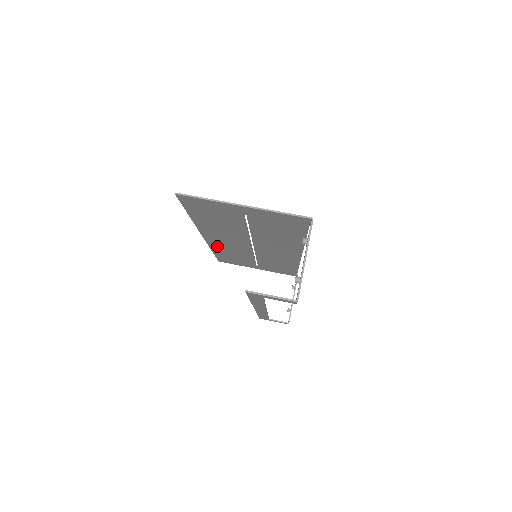
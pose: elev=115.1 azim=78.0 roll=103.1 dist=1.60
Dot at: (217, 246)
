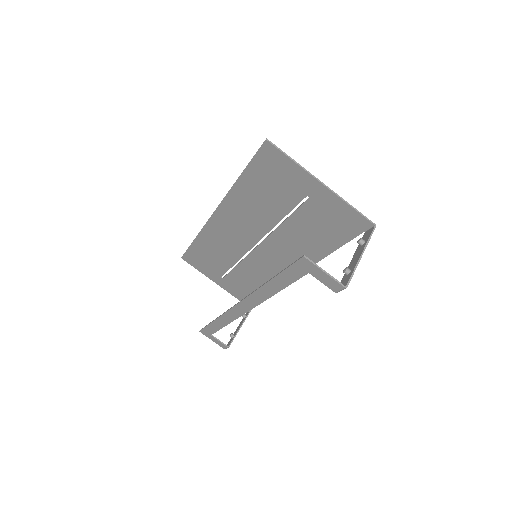
Dot at: (211, 233)
